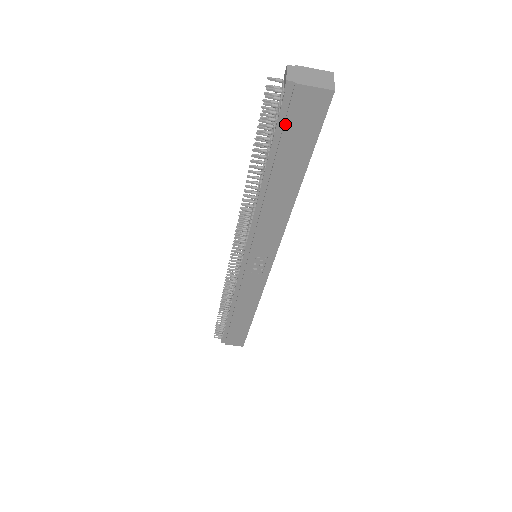
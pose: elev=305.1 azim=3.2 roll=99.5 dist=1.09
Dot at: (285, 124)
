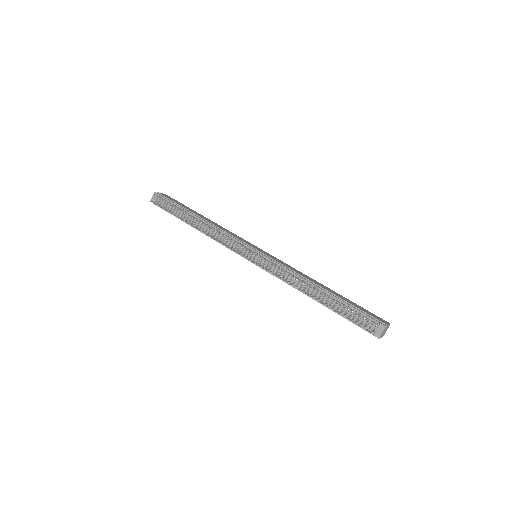
Dot at: (357, 325)
